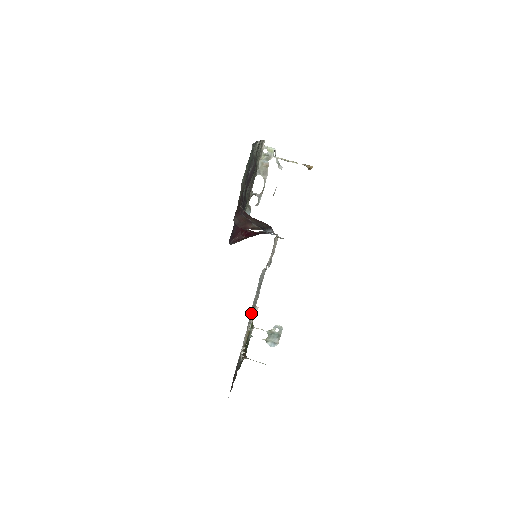
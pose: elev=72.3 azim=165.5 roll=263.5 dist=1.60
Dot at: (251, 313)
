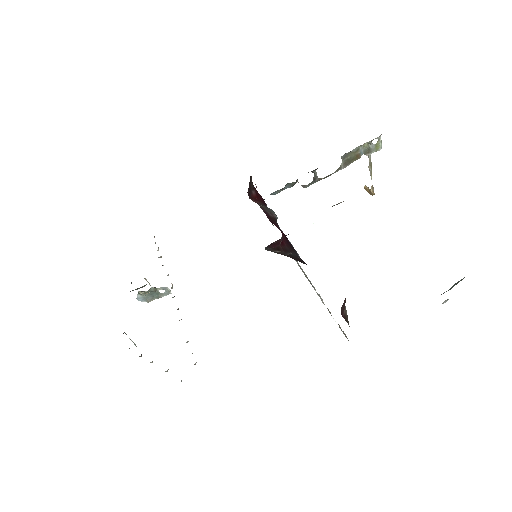
Dot at: occluded
